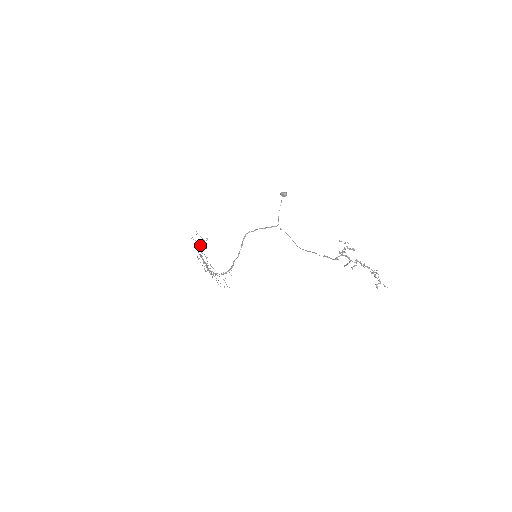
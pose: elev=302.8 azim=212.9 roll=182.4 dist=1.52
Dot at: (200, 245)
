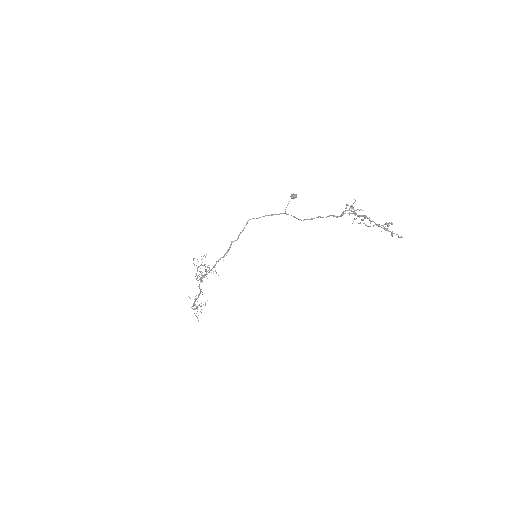
Dot at: (195, 308)
